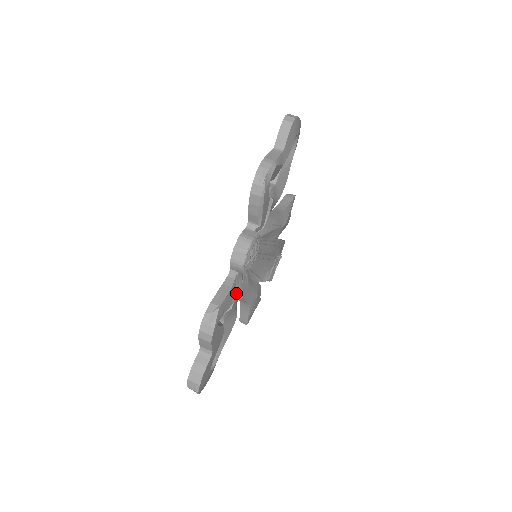
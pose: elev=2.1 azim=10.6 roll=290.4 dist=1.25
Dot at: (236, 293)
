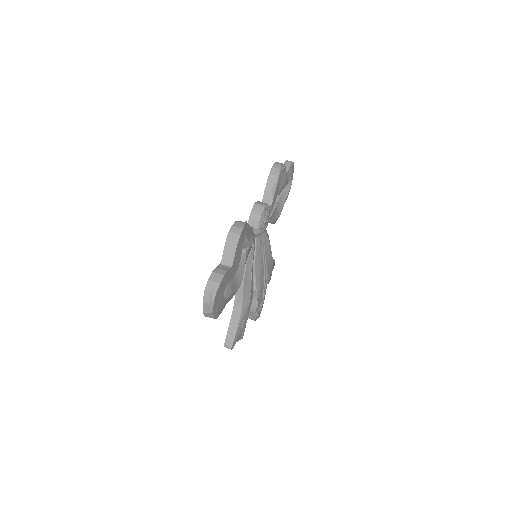
Dot at: (252, 239)
